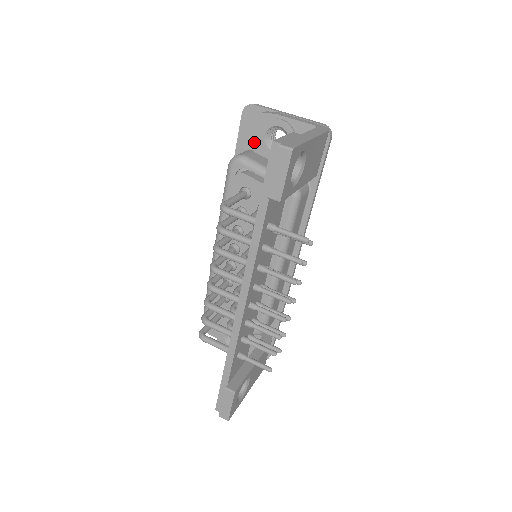
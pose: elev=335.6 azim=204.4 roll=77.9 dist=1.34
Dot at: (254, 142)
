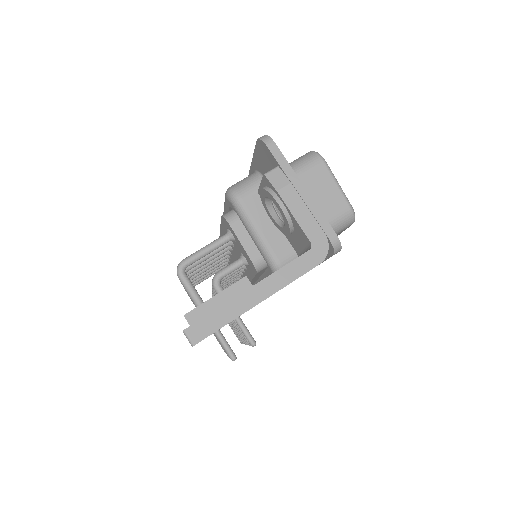
Dot at: occluded
